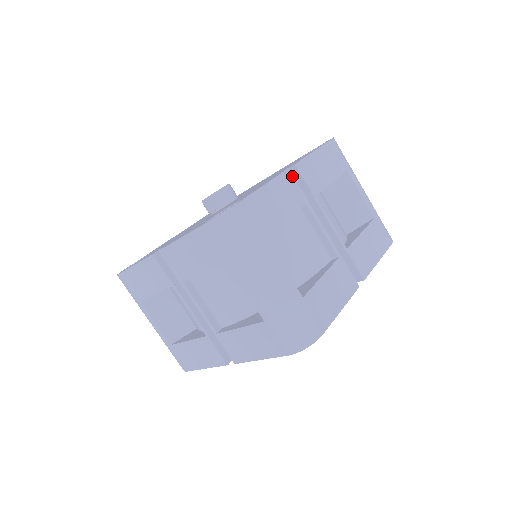
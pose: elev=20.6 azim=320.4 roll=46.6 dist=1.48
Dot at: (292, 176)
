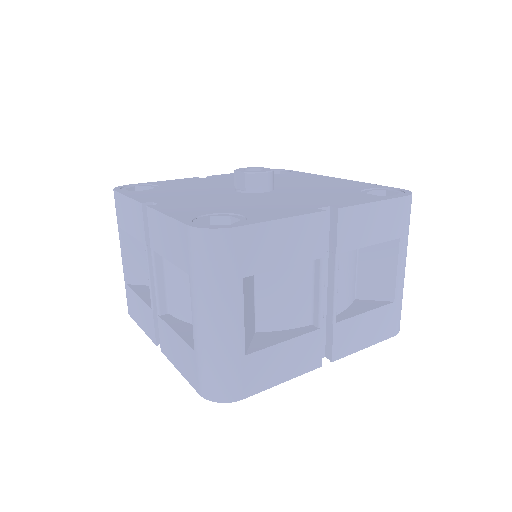
Dot at: (325, 221)
